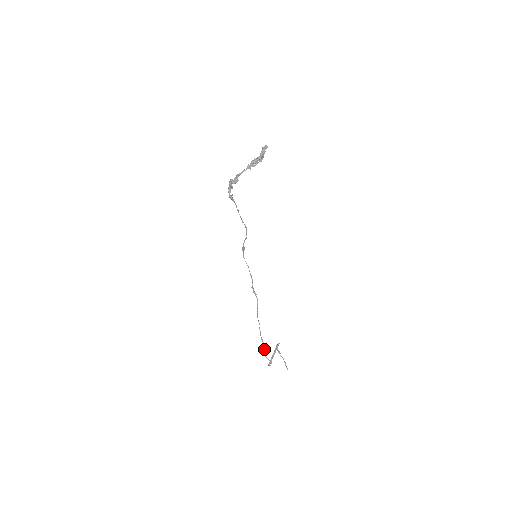
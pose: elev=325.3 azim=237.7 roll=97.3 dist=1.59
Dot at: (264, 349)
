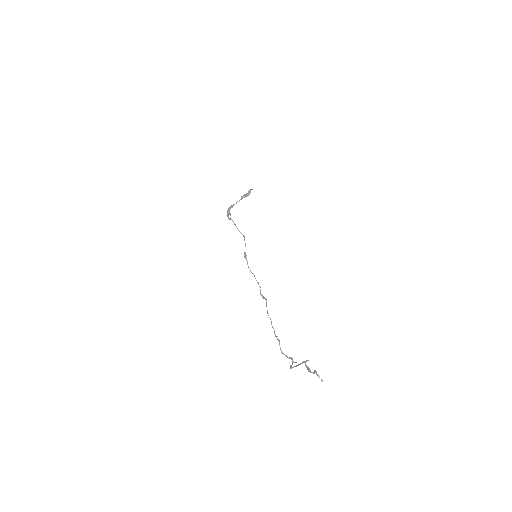
Dot at: (279, 343)
